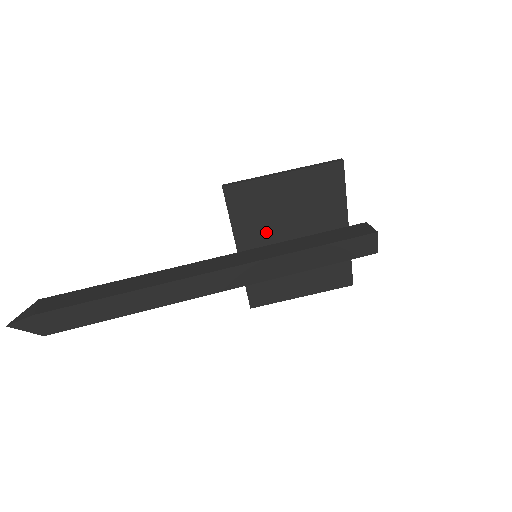
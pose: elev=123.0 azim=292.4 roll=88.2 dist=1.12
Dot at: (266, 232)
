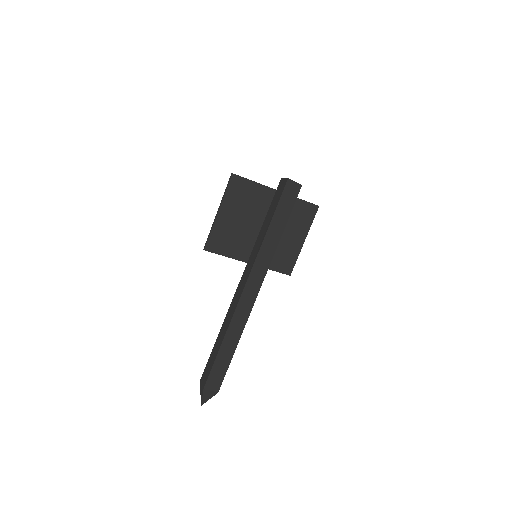
Dot at: (247, 241)
